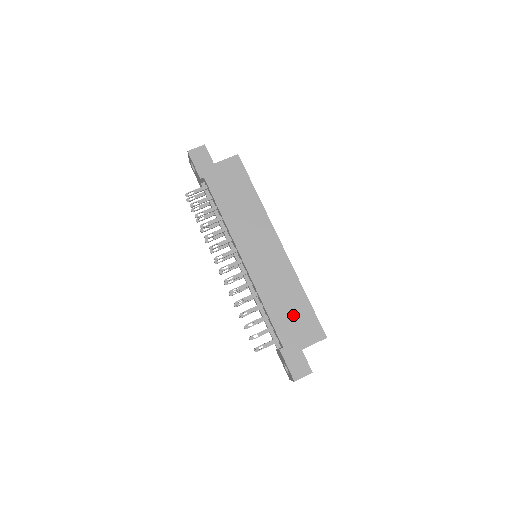
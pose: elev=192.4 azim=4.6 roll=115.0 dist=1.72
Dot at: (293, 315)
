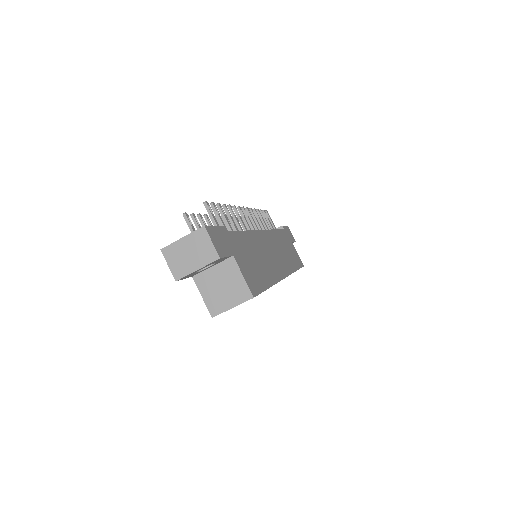
Dot at: (253, 261)
